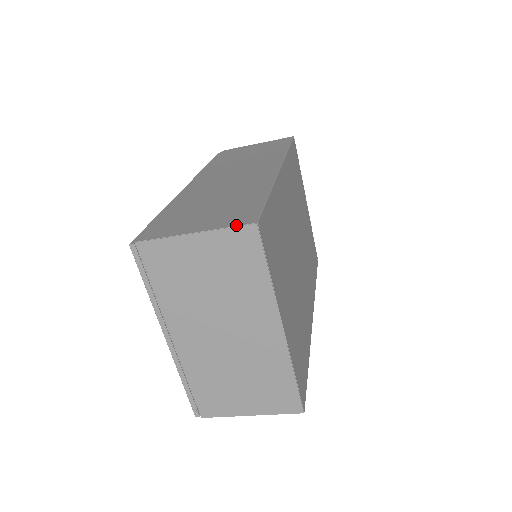
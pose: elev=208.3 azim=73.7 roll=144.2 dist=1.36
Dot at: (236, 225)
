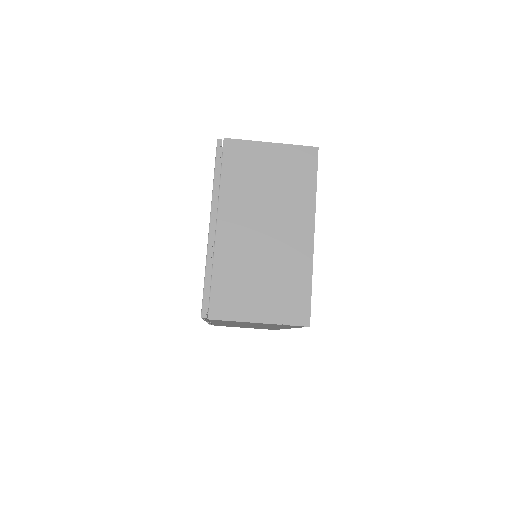
Dot at: (303, 146)
